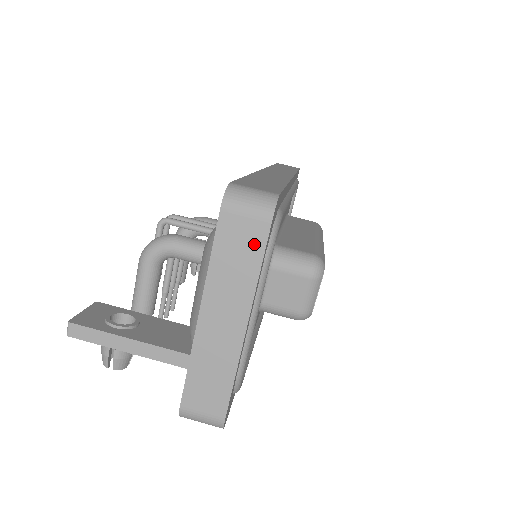
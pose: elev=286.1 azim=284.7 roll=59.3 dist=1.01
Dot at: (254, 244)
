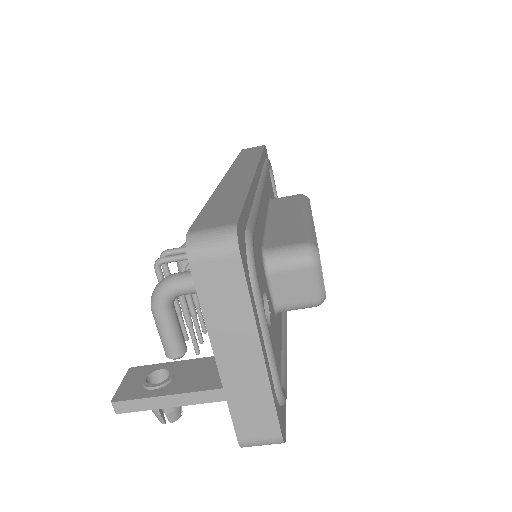
Dot at: (234, 280)
